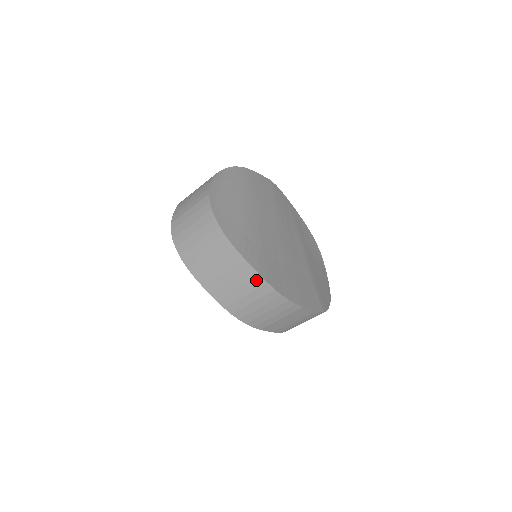
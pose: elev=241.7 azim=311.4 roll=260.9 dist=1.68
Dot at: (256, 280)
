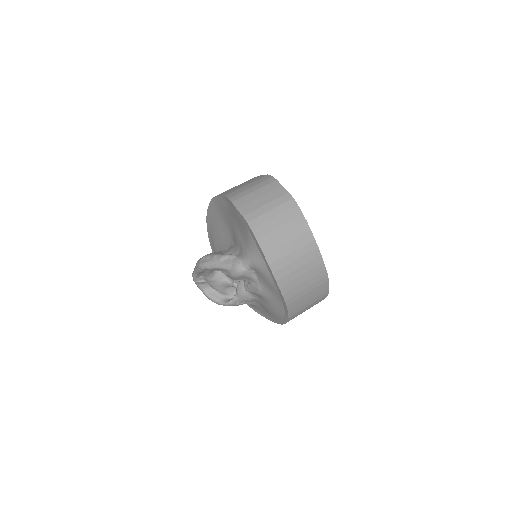
Dot at: (324, 293)
